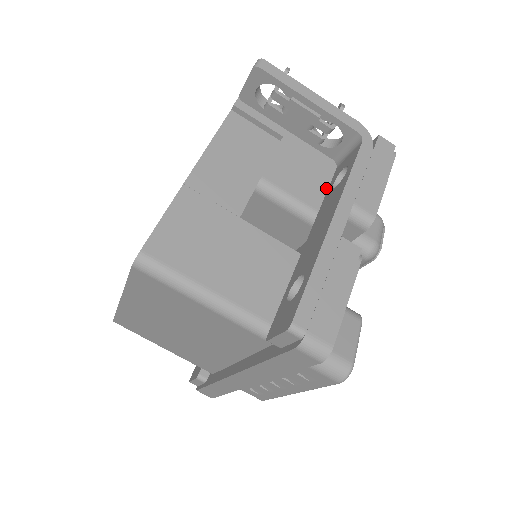
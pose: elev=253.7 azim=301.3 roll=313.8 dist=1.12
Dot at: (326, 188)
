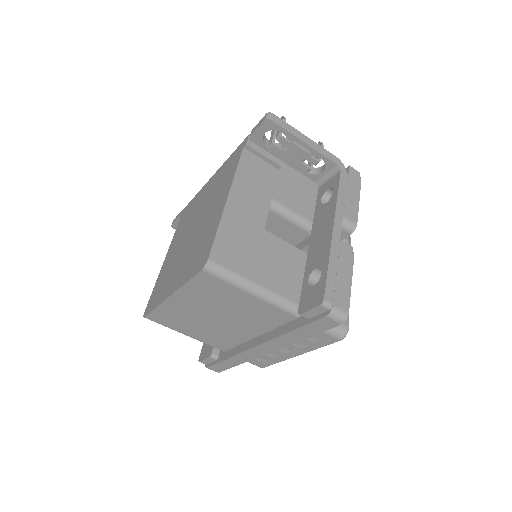
Dot at: (313, 203)
